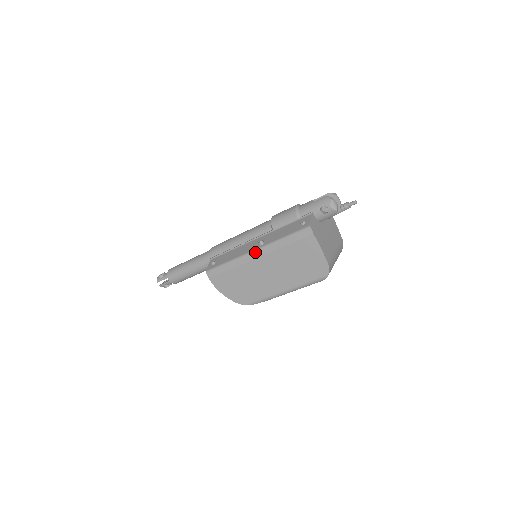
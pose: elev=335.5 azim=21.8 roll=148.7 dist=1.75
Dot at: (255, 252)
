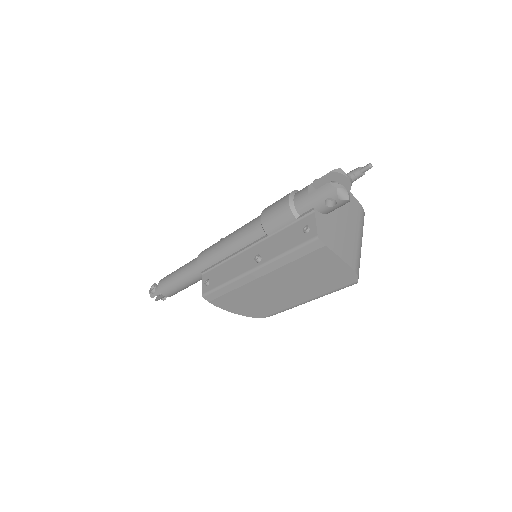
Dot at: (254, 272)
